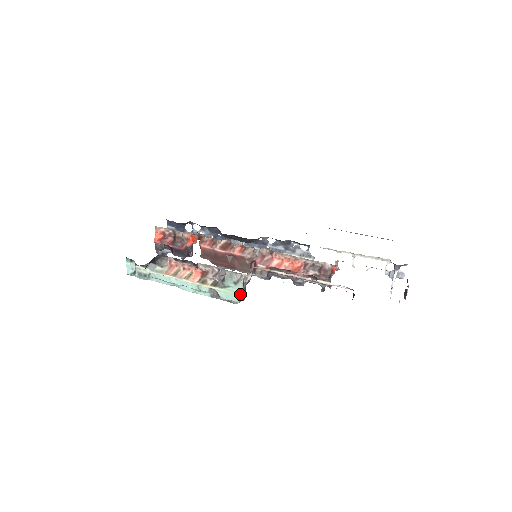
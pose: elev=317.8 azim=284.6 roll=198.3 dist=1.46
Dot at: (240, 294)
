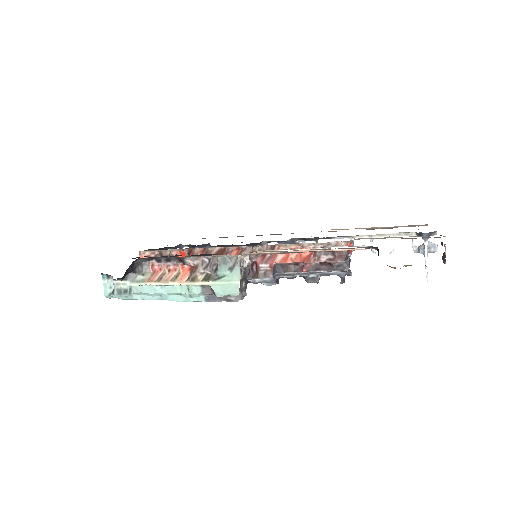
Dot at: (239, 282)
